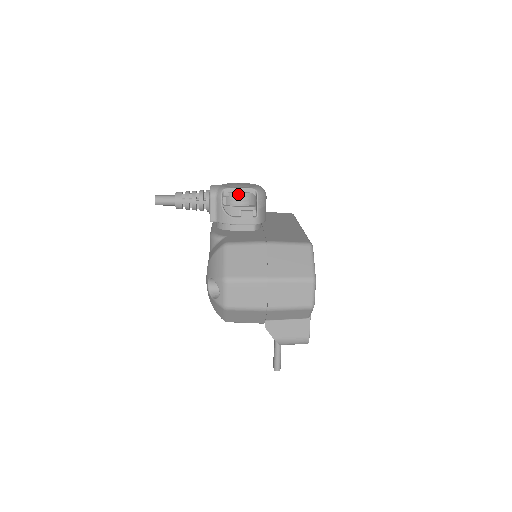
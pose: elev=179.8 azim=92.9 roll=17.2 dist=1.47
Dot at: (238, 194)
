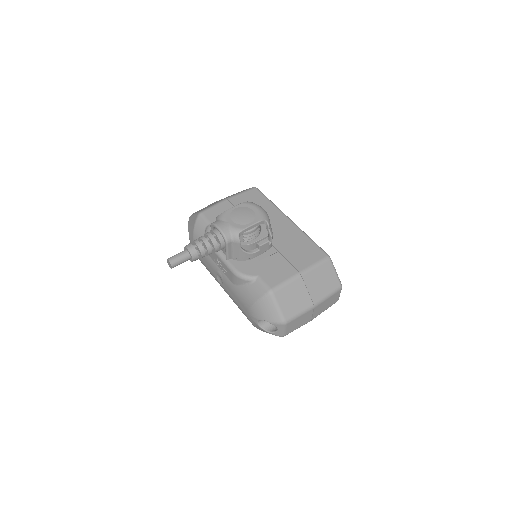
Dot at: (252, 231)
